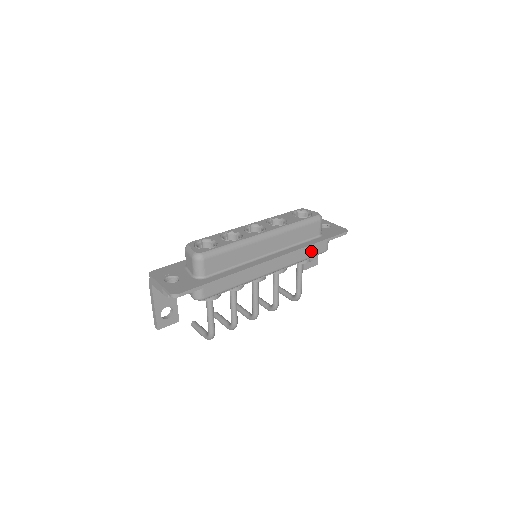
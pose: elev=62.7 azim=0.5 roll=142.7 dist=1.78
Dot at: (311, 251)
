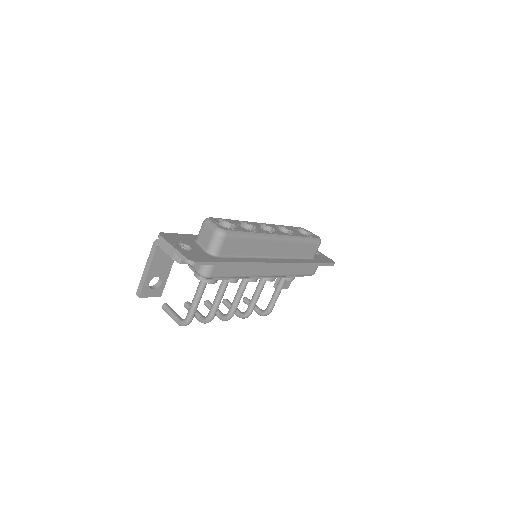
Dot at: (303, 269)
